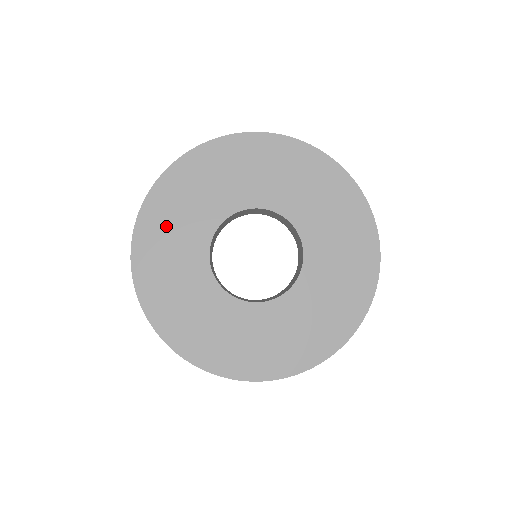
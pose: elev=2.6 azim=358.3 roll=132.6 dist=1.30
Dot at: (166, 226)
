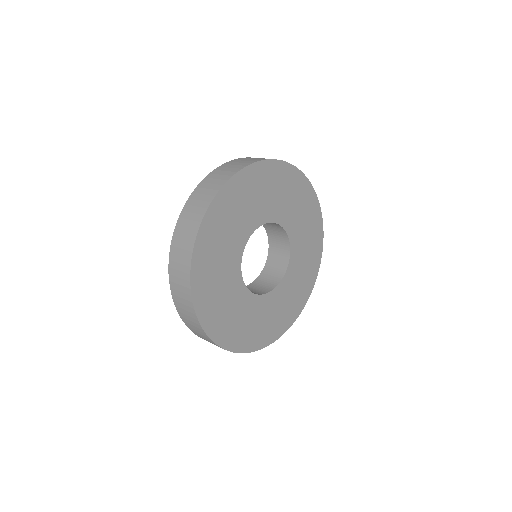
Dot at: (246, 195)
